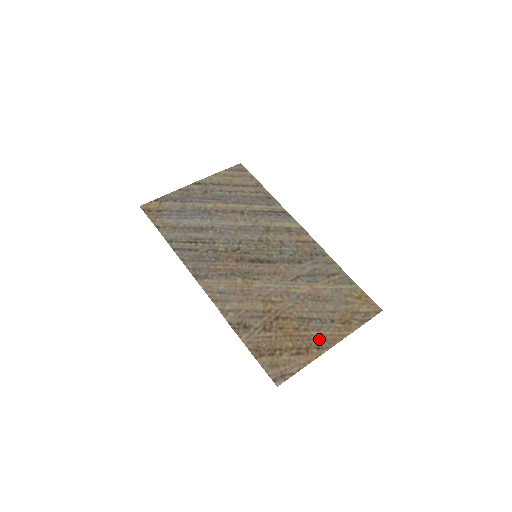
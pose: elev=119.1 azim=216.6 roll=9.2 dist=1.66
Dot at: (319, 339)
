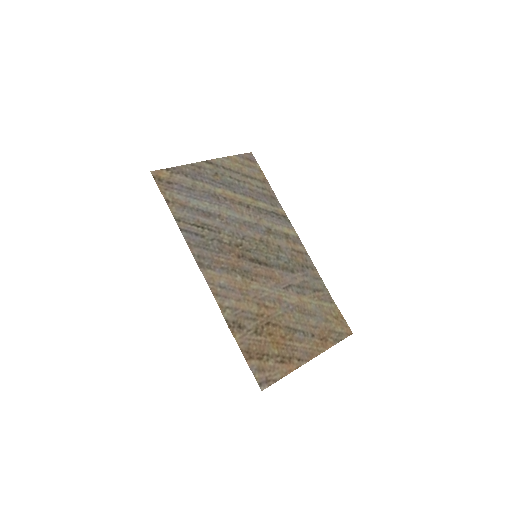
Dot at: (300, 351)
